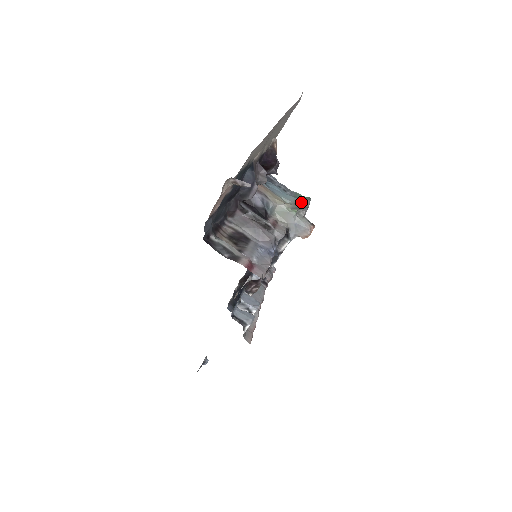
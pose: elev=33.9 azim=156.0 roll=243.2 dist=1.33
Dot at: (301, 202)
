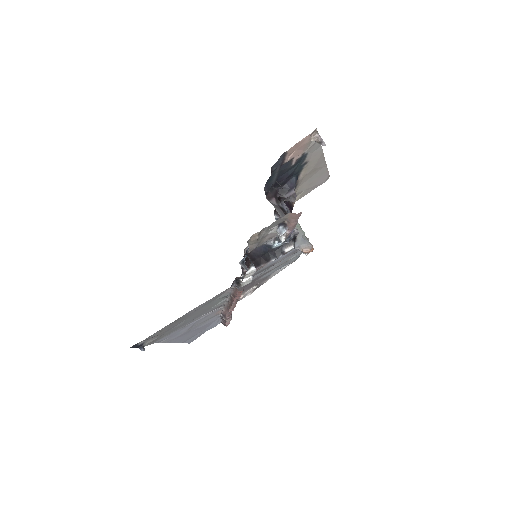
Dot at: occluded
